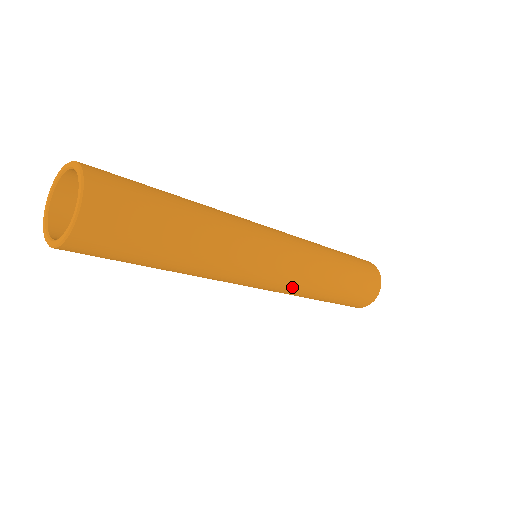
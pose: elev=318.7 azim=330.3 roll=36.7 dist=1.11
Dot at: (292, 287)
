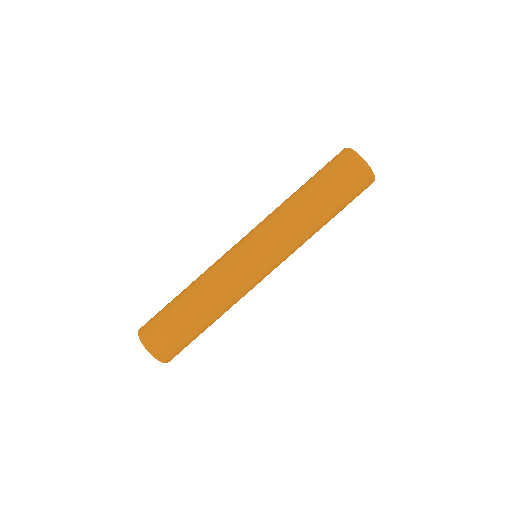
Dot at: occluded
